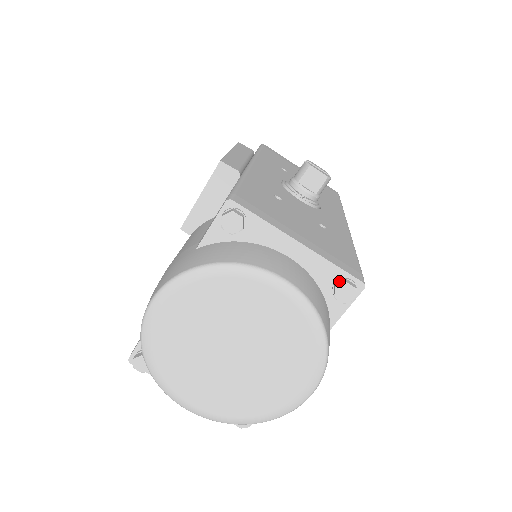
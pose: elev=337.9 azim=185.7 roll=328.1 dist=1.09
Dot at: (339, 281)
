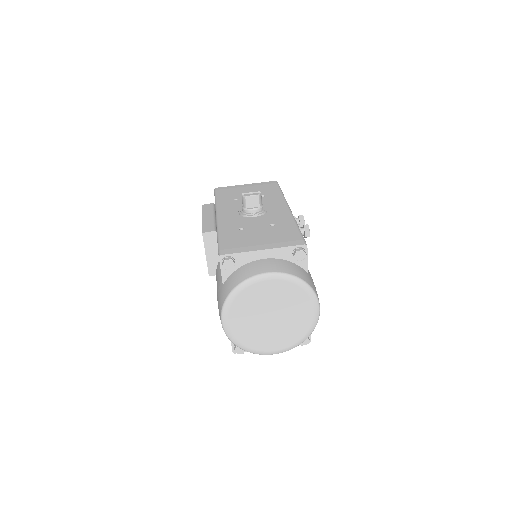
Dot at: (294, 252)
